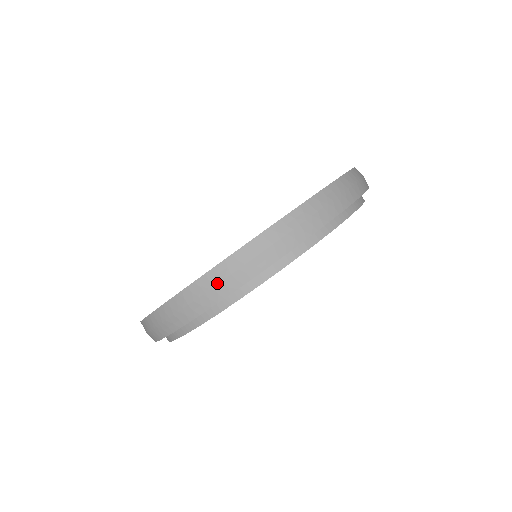
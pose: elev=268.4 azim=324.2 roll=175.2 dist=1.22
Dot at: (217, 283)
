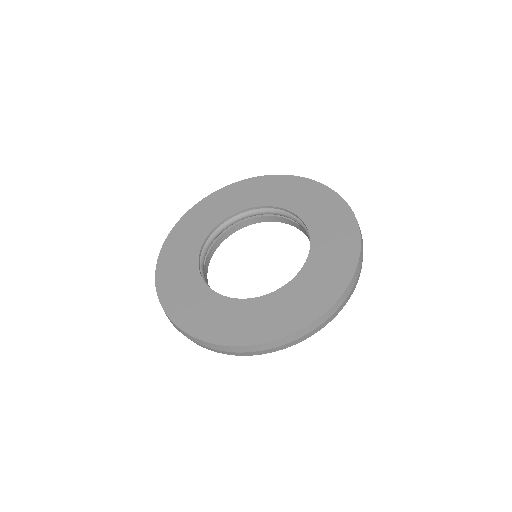
Dot at: (253, 352)
